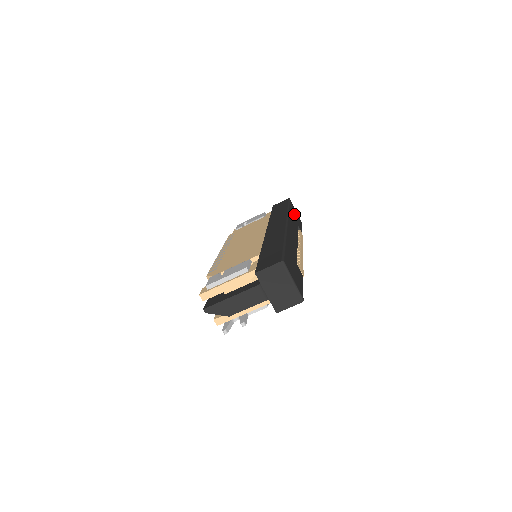
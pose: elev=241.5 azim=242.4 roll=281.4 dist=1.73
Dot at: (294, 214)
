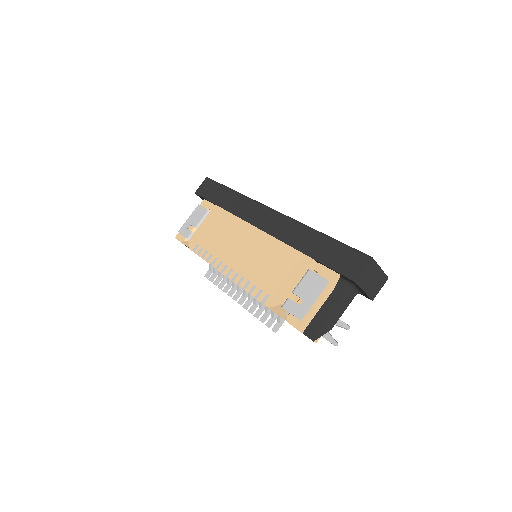
Dot at: occluded
